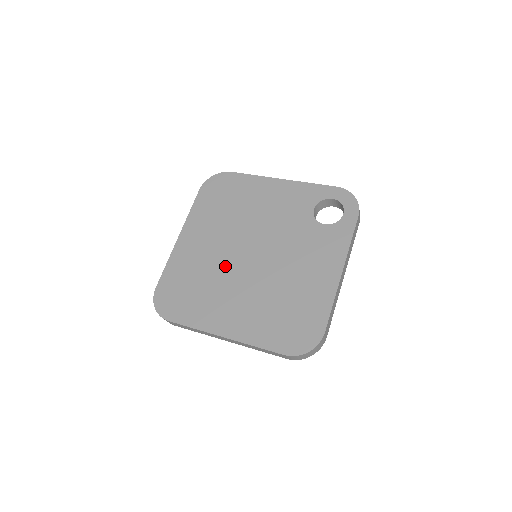
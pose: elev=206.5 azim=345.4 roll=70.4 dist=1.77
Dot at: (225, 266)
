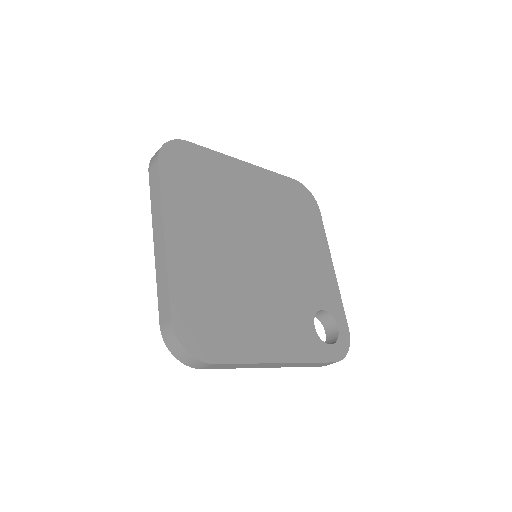
Dot at: (238, 221)
